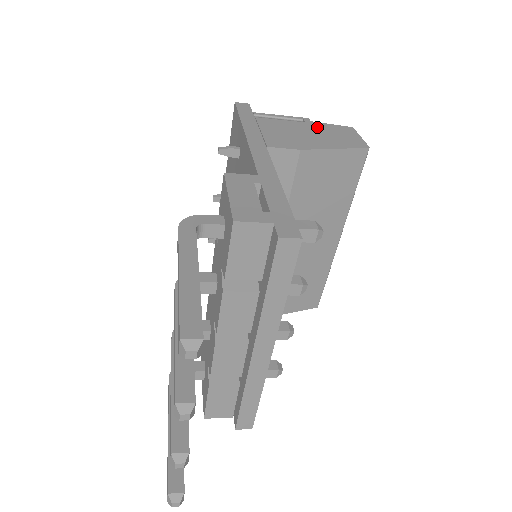
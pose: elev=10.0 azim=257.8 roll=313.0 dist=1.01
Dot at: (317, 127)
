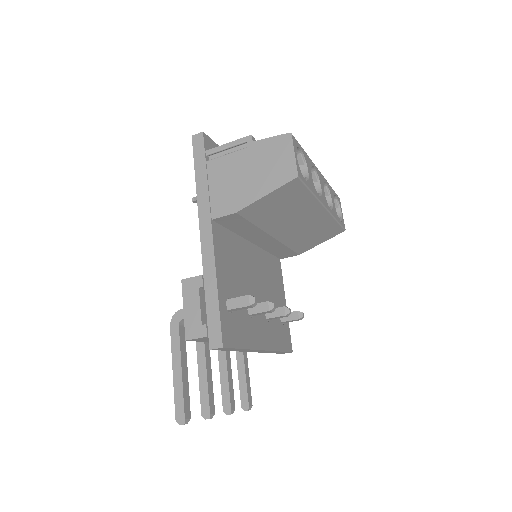
Dot at: (256, 154)
